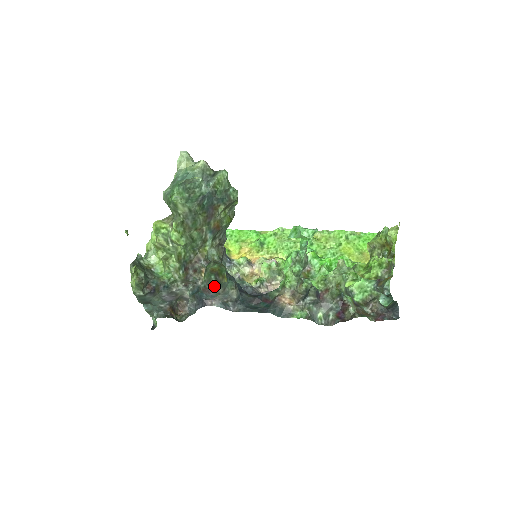
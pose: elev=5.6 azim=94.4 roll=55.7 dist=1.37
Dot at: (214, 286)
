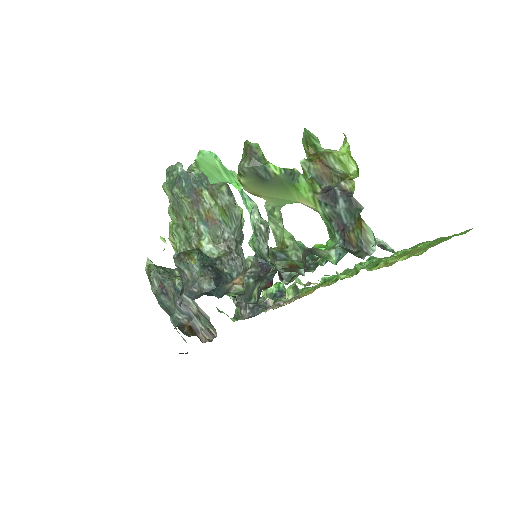
Dot at: (175, 263)
